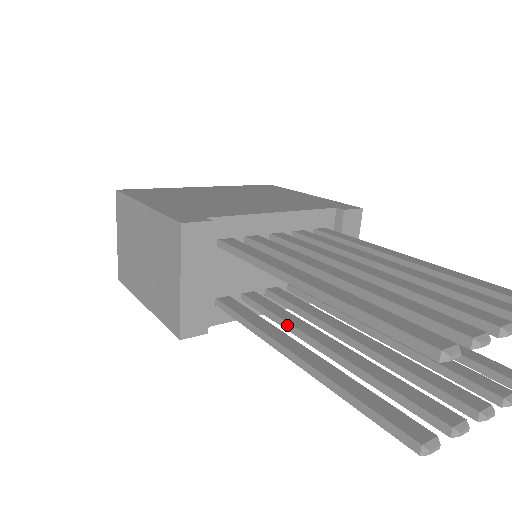
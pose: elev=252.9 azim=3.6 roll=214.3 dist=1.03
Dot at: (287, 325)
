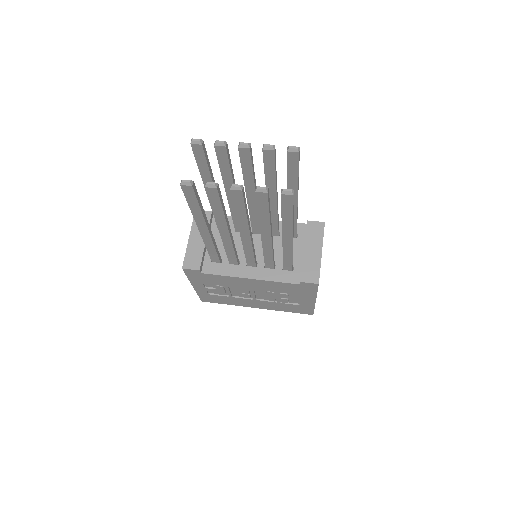
Dot at: occluded
